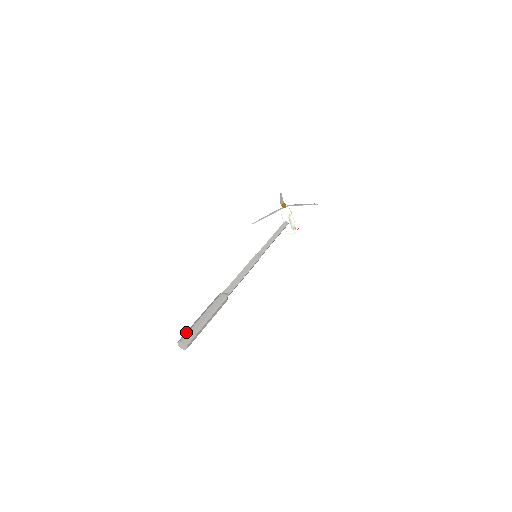
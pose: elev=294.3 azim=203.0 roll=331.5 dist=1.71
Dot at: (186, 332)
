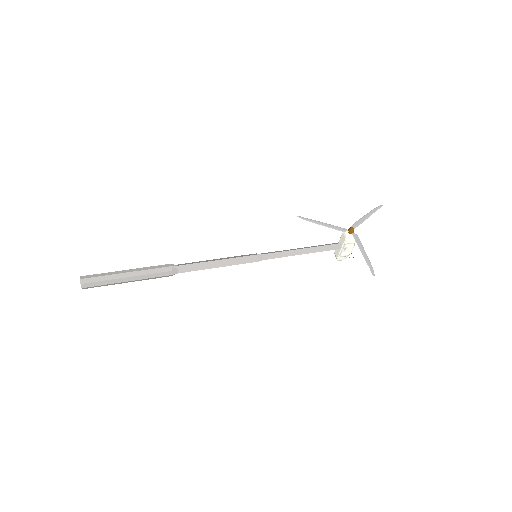
Dot at: (97, 274)
